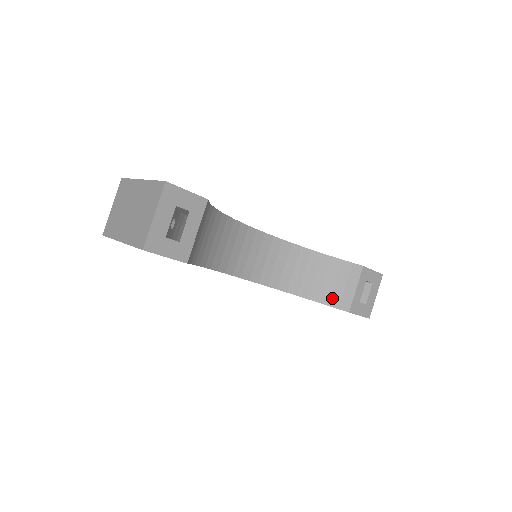
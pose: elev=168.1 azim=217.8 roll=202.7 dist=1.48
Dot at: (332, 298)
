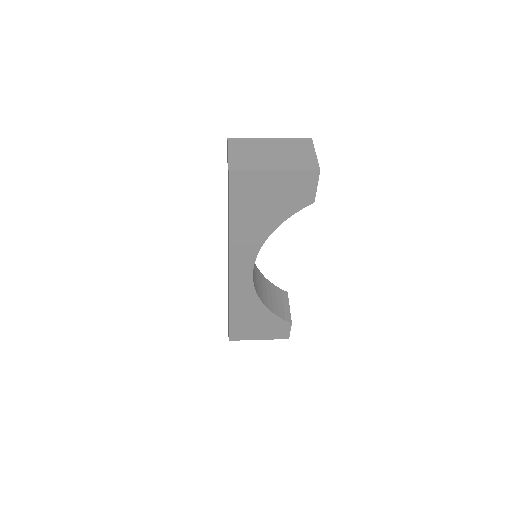
Dot at: (280, 312)
